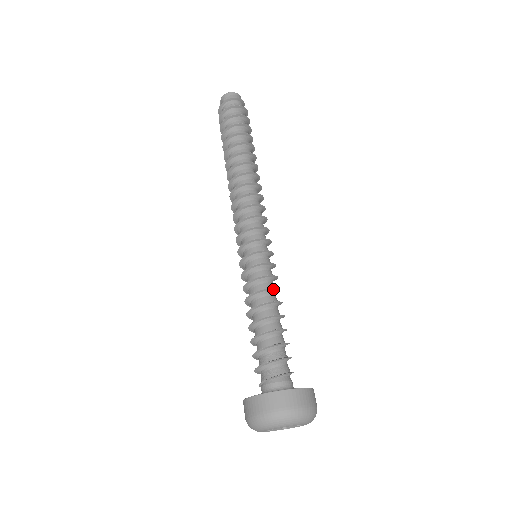
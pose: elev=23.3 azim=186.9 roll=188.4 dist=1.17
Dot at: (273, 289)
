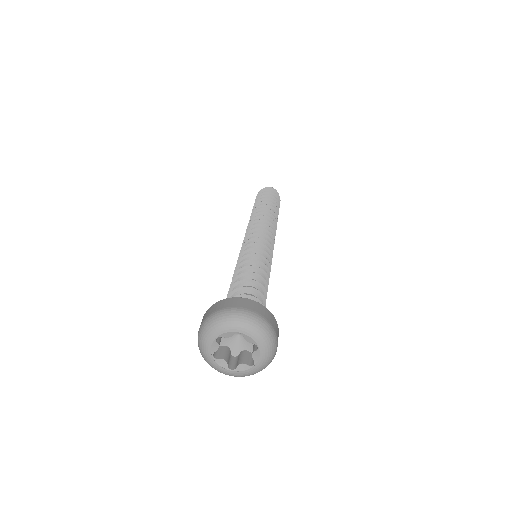
Dot at: (265, 268)
